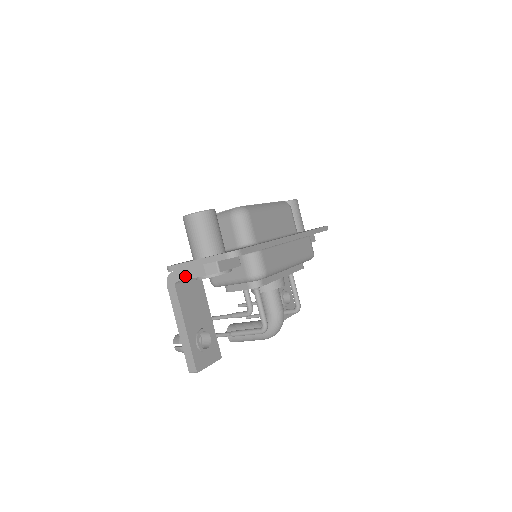
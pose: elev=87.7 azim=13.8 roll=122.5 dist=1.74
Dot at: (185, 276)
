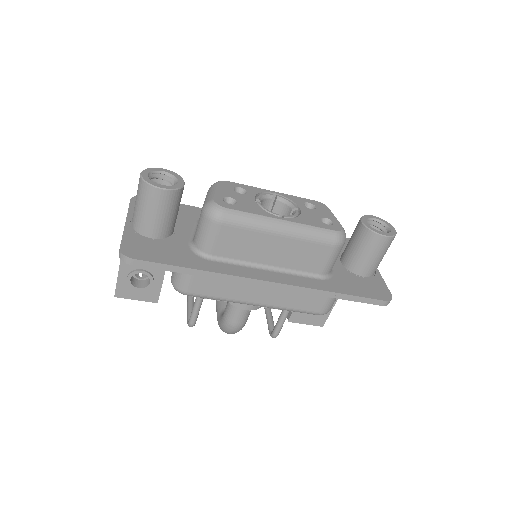
Dot at: occluded
